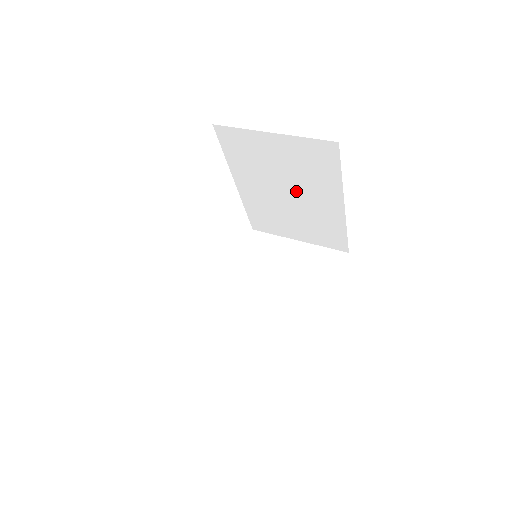
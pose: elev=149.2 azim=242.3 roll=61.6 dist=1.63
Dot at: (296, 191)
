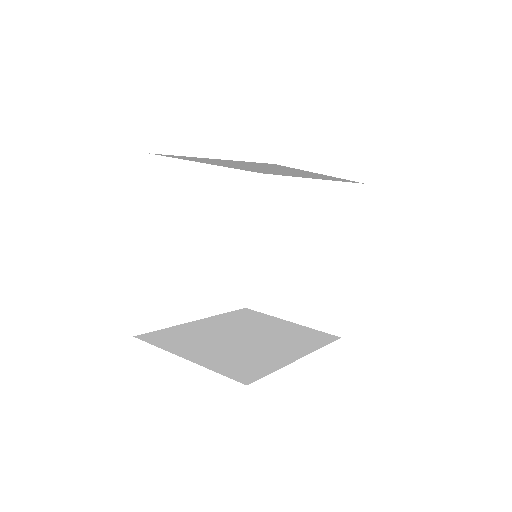
Dot at: occluded
